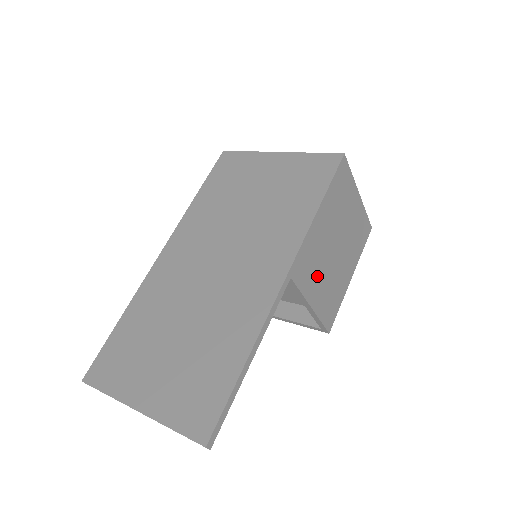
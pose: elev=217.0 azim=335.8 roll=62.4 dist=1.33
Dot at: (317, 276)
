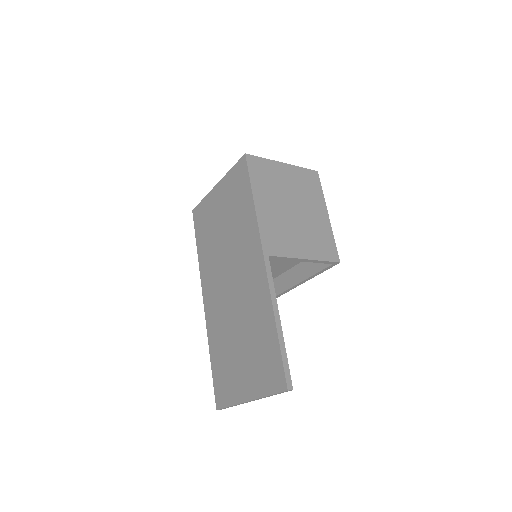
Dot at: (292, 238)
